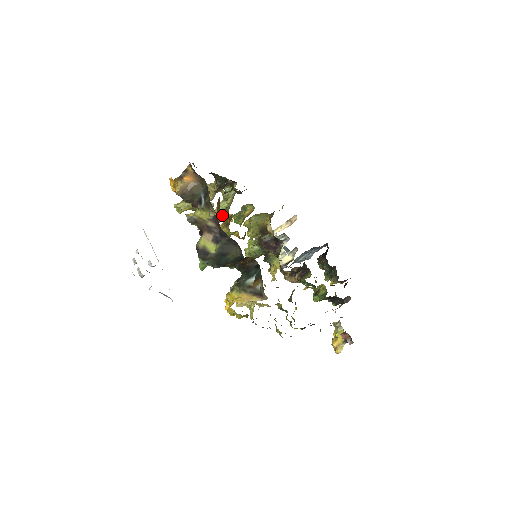
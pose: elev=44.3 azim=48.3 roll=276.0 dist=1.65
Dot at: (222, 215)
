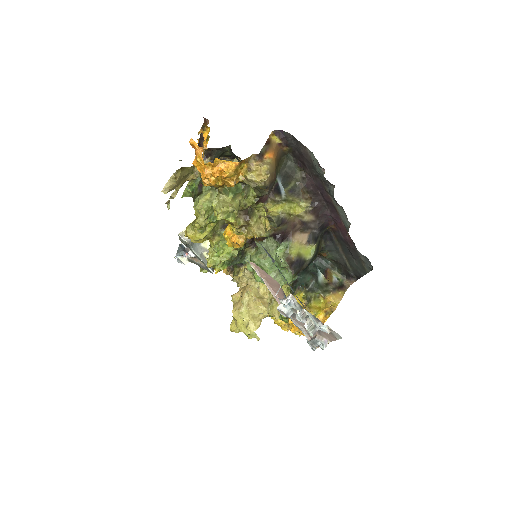
Dot at: (211, 214)
